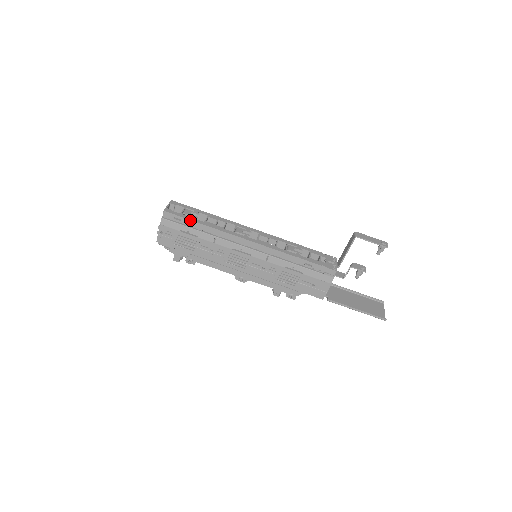
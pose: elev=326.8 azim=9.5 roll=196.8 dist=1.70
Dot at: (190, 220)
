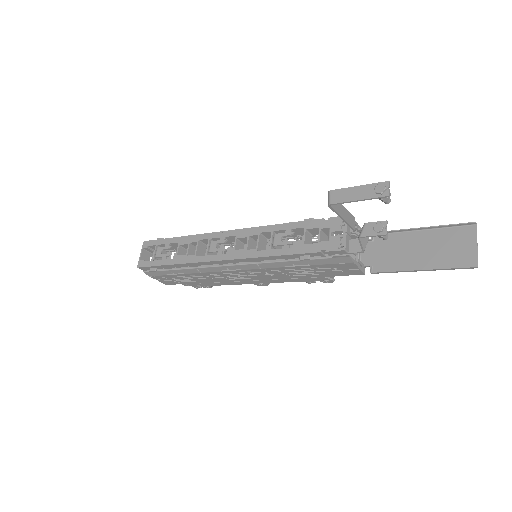
Dot at: (161, 266)
